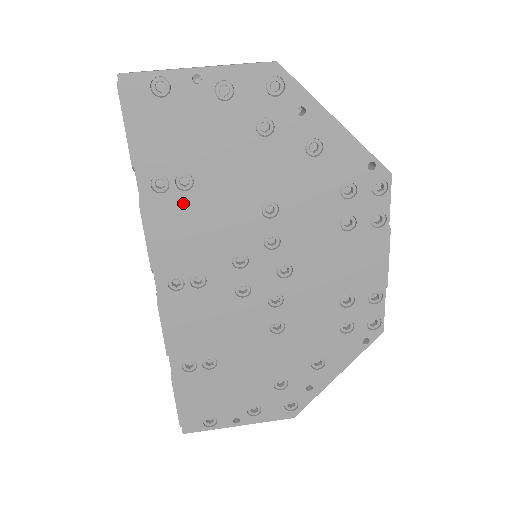
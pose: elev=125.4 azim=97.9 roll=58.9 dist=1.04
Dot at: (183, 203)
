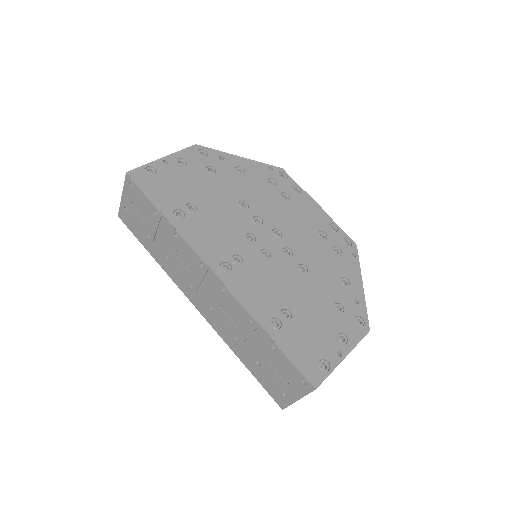
Dot at: (198, 219)
